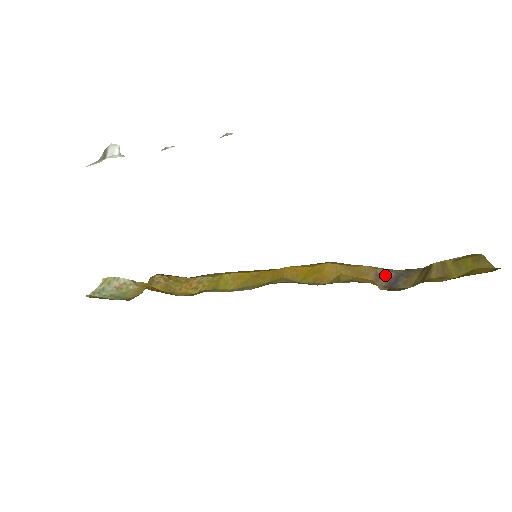
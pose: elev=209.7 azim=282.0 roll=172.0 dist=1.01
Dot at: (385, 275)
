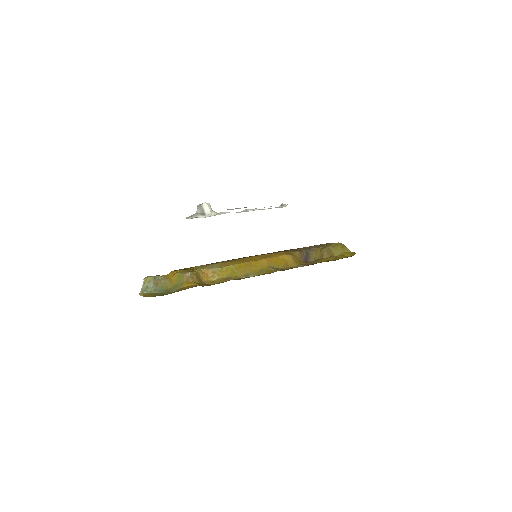
Dot at: (303, 255)
